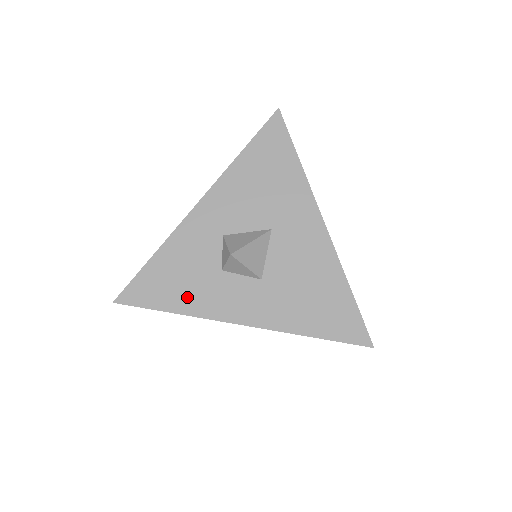
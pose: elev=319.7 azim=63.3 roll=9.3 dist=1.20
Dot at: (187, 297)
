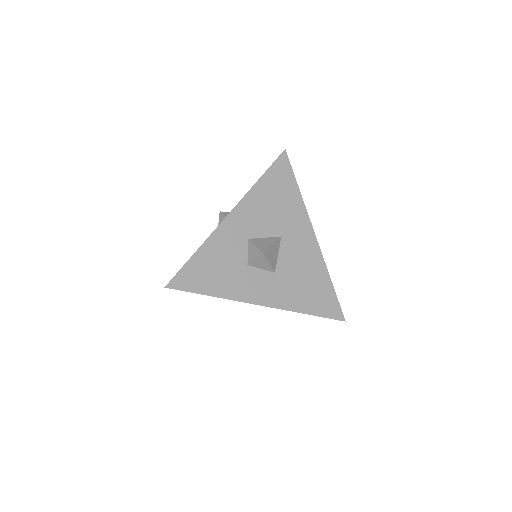
Dot at: (222, 284)
